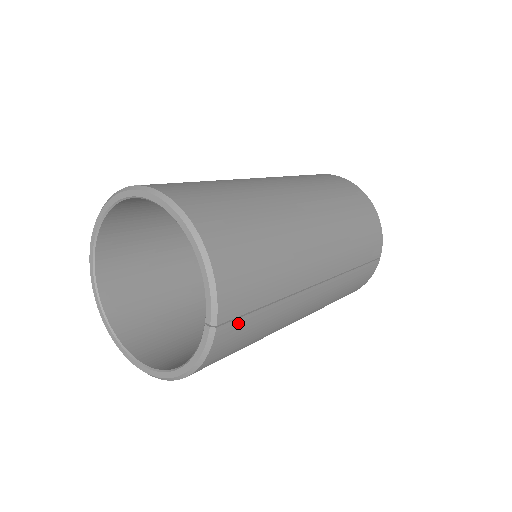
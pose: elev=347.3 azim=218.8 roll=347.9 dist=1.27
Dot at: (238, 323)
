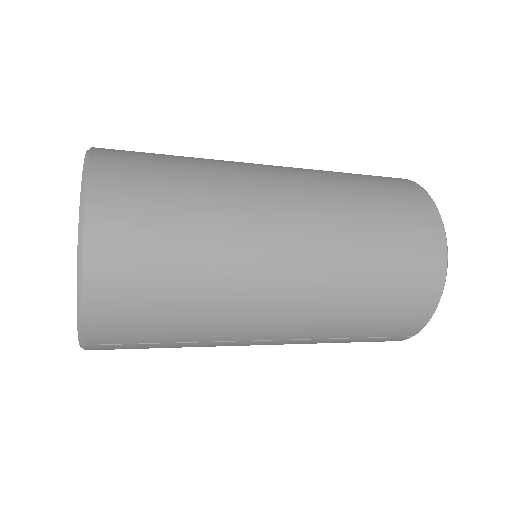
Dot at: (119, 346)
